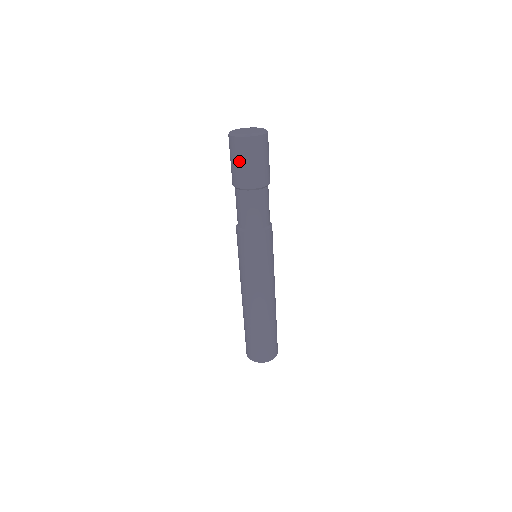
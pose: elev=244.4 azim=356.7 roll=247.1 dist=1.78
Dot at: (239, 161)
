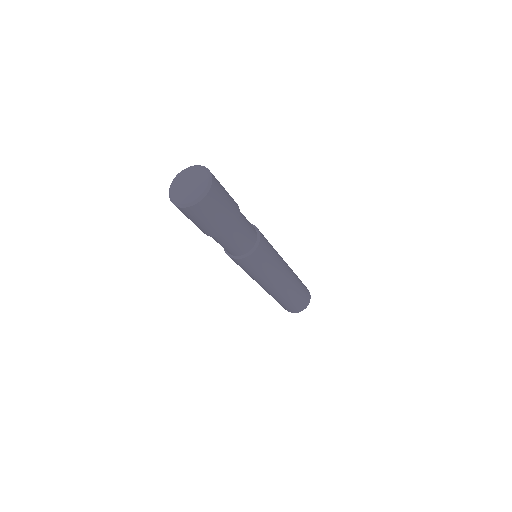
Dot at: (198, 222)
